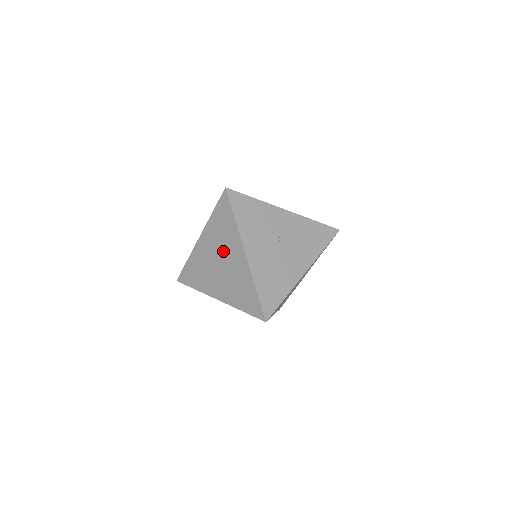
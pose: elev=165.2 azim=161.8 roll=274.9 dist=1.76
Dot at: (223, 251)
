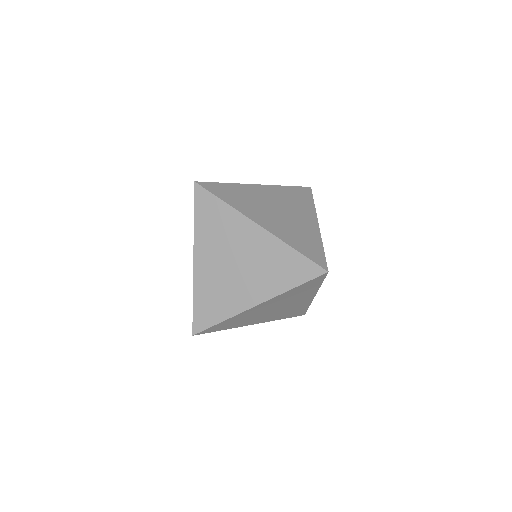
Dot at: (289, 207)
